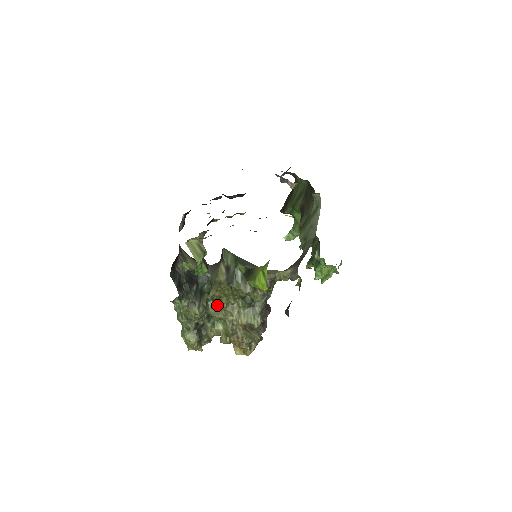
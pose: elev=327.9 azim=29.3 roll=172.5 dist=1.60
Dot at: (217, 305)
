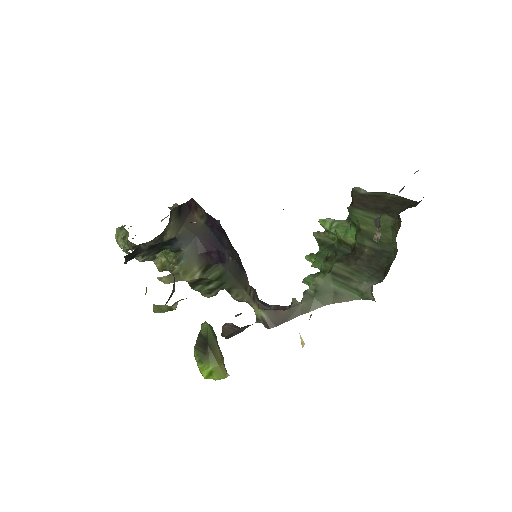
Dot at: (173, 252)
